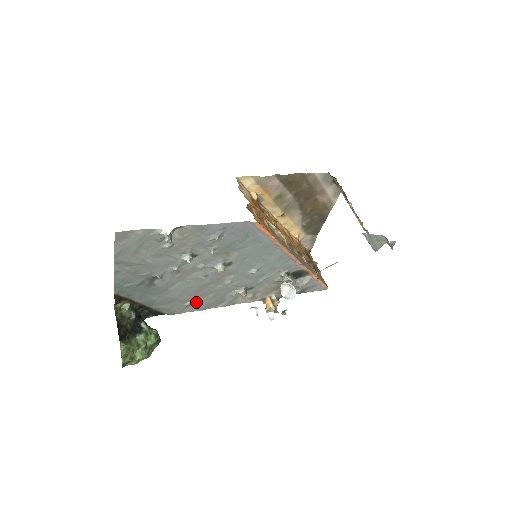
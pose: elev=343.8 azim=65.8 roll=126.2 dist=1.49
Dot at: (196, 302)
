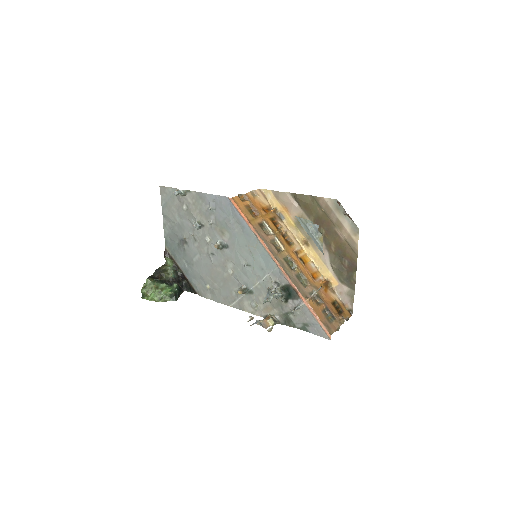
Dot at: (214, 289)
